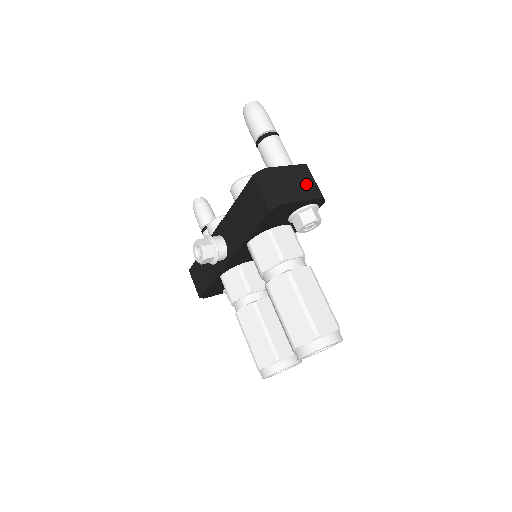
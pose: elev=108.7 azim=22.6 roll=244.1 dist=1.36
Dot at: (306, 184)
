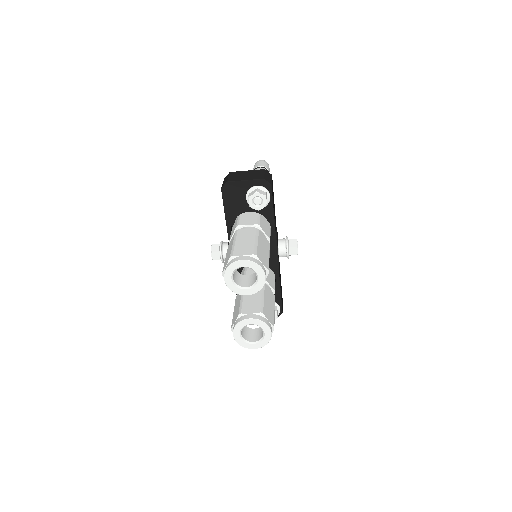
Dot at: (255, 175)
